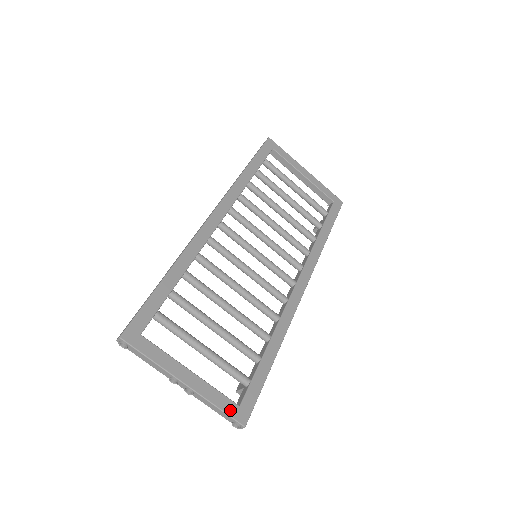
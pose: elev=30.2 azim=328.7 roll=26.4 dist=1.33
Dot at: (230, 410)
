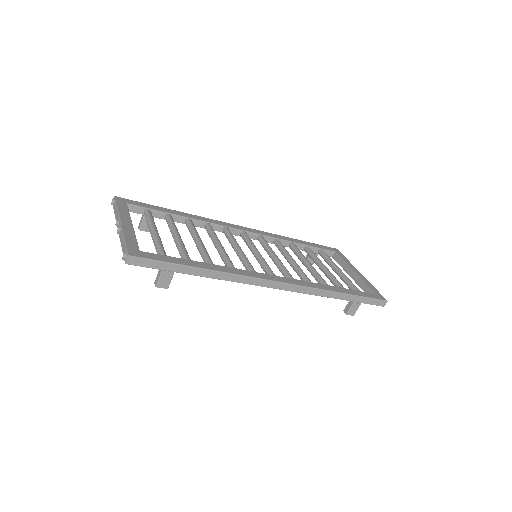
Dot at: (130, 246)
